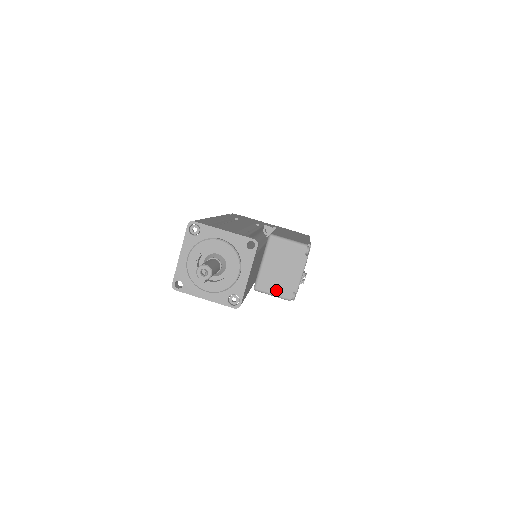
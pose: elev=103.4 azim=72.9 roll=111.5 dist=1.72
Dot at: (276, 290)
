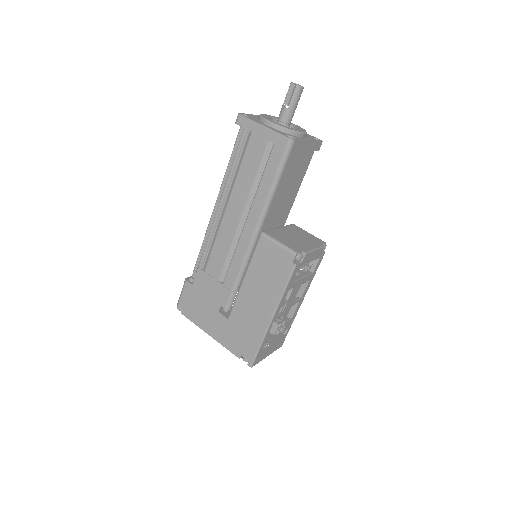
Dot at: (285, 242)
